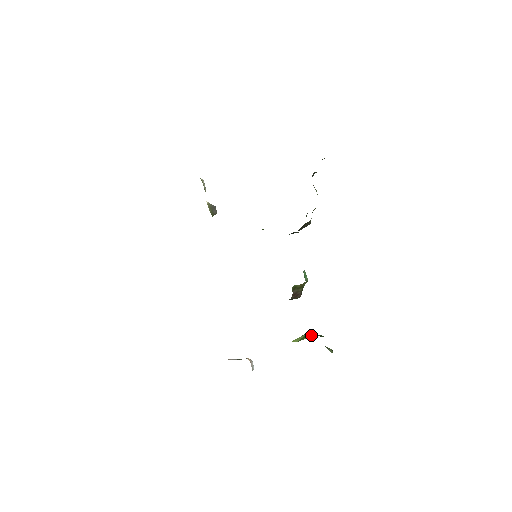
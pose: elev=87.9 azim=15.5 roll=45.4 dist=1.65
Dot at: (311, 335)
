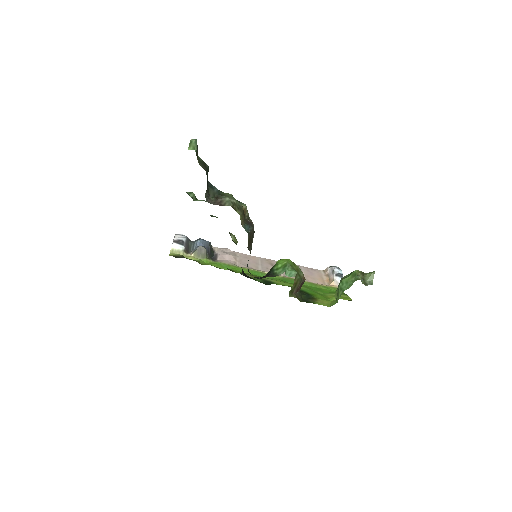
Dot at: (338, 297)
